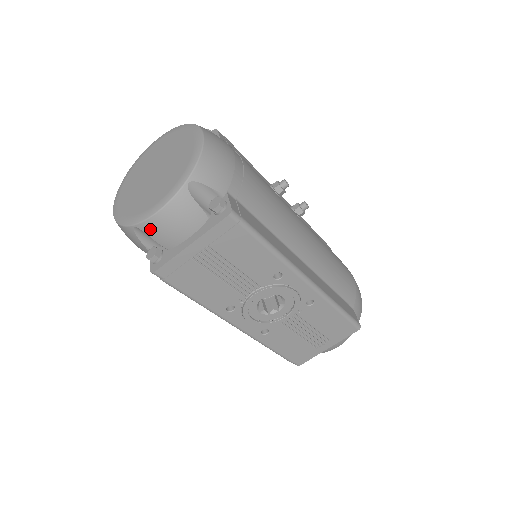
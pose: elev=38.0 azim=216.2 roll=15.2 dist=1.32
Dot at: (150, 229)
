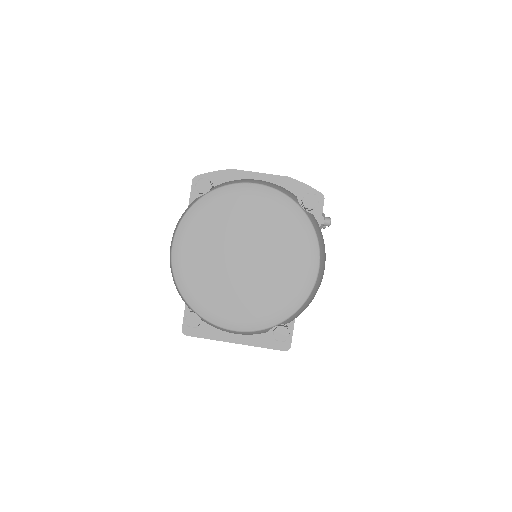
Dot at: (211, 325)
